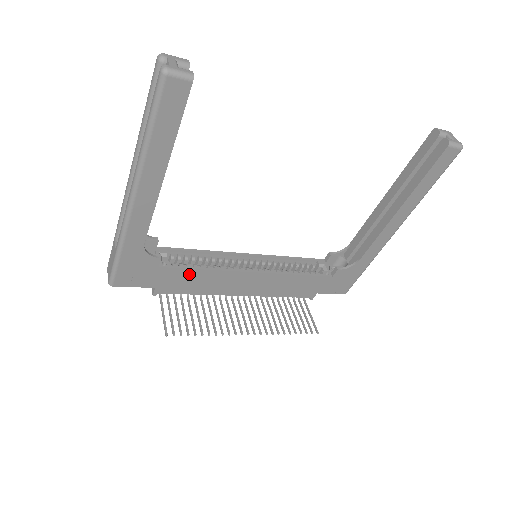
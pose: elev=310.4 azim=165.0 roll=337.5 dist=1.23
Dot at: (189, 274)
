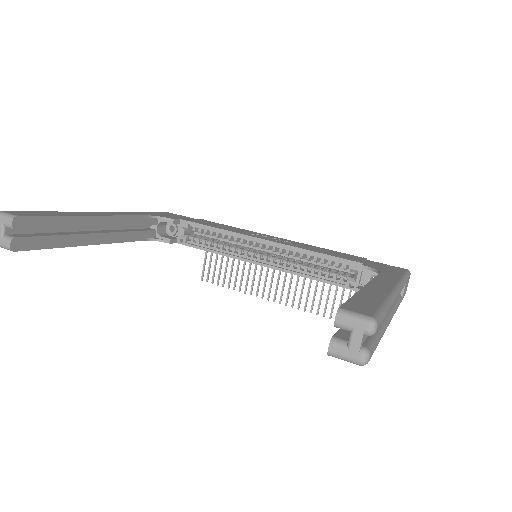
Dot at: occluded
